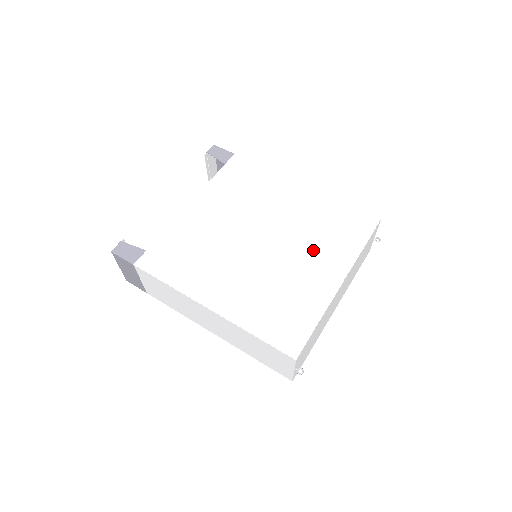
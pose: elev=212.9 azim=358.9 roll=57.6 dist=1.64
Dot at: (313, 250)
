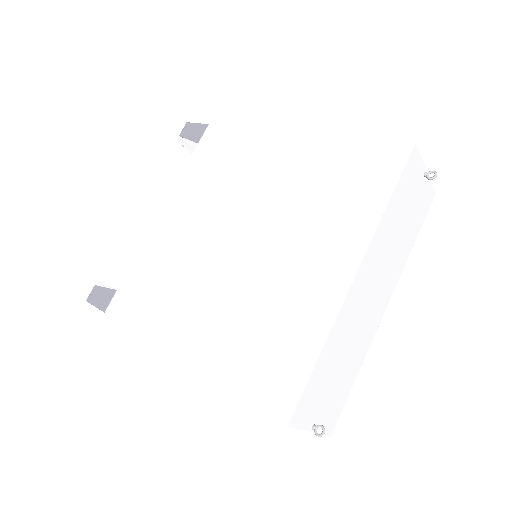
Dot at: (309, 231)
